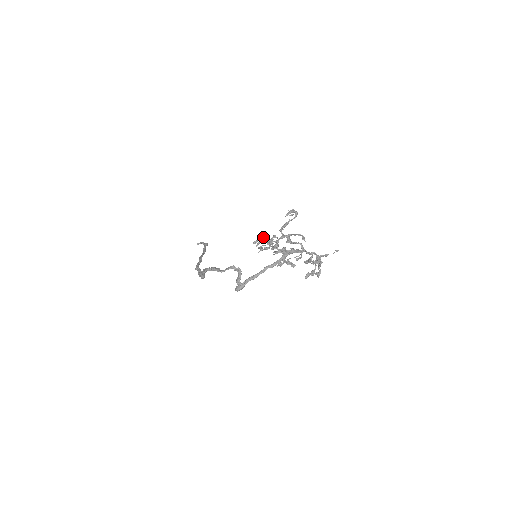
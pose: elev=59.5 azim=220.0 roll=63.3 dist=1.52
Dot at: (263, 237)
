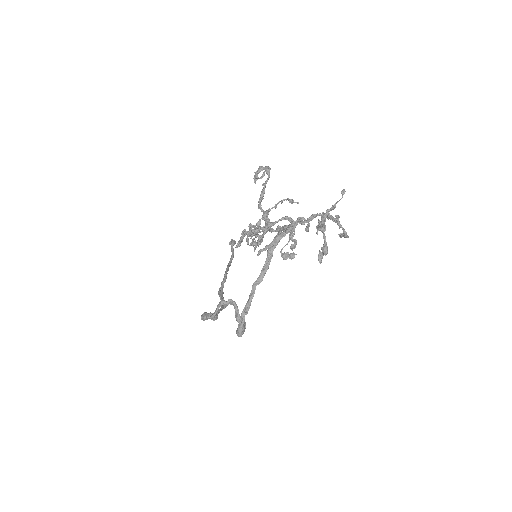
Dot at: occluded
